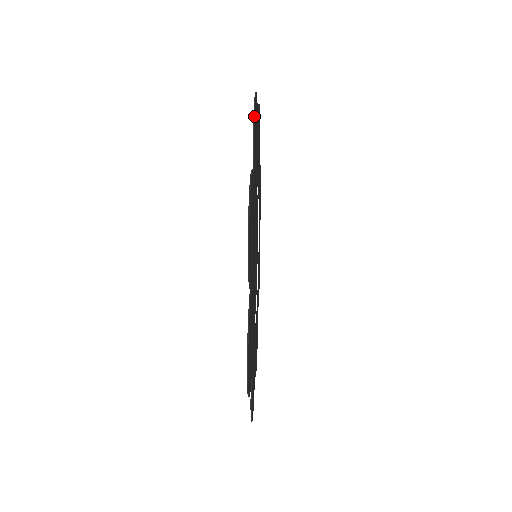
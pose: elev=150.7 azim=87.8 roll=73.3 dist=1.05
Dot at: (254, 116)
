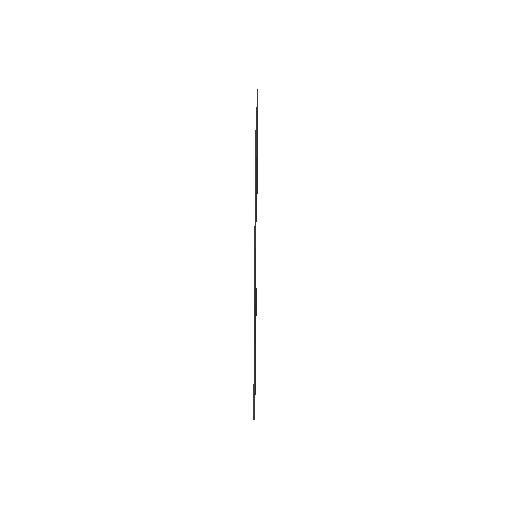
Dot at: (254, 322)
